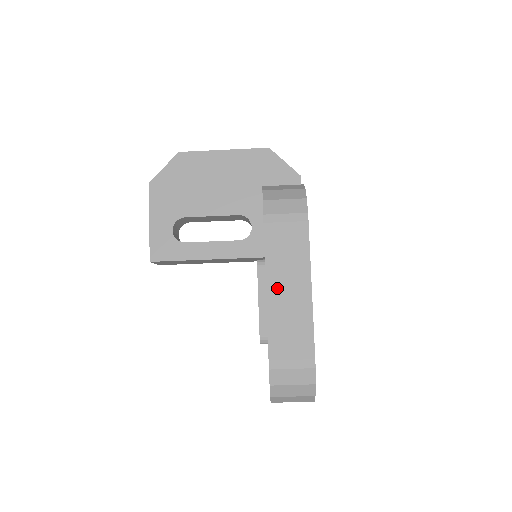
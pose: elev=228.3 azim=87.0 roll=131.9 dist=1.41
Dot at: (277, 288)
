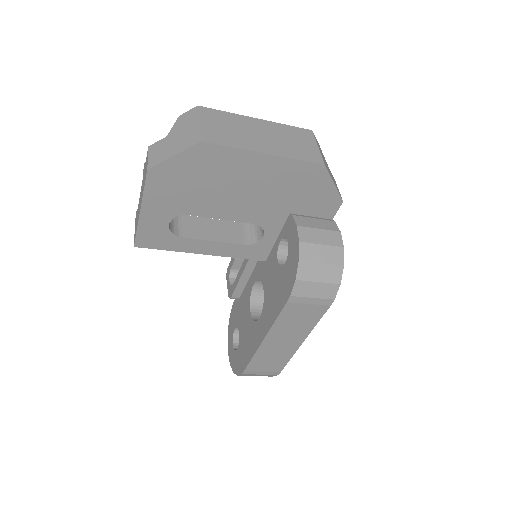
Dot at: (274, 340)
